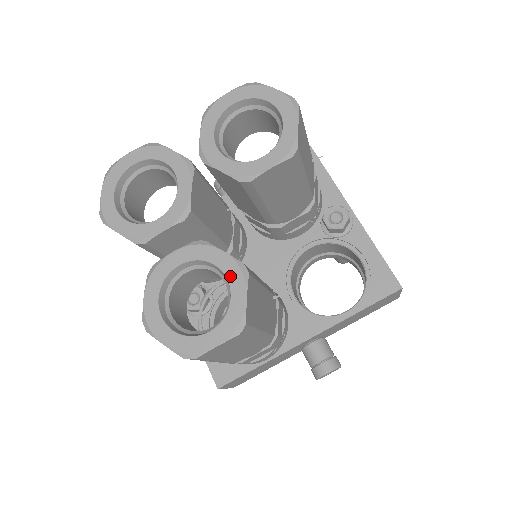
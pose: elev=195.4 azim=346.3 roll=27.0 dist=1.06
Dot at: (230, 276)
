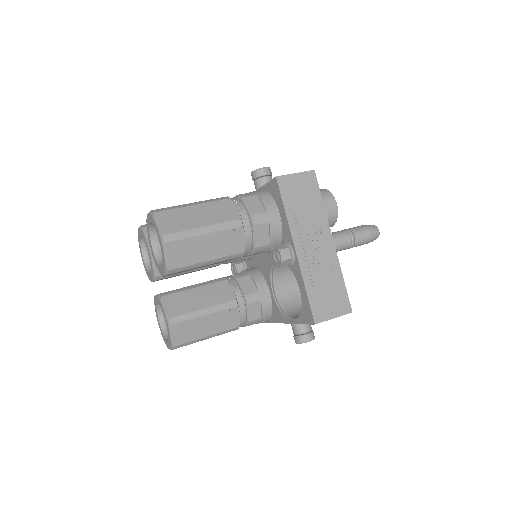
Dot at: (166, 322)
